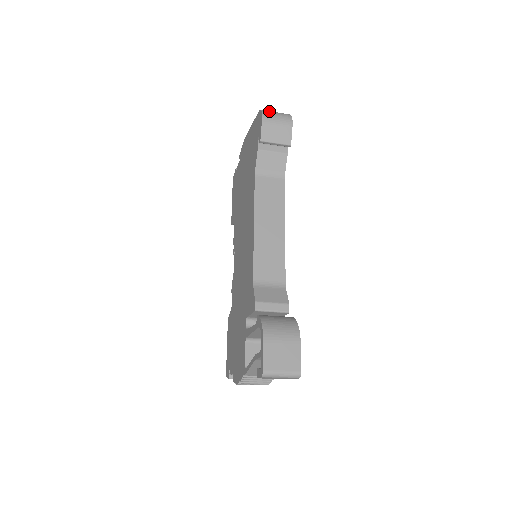
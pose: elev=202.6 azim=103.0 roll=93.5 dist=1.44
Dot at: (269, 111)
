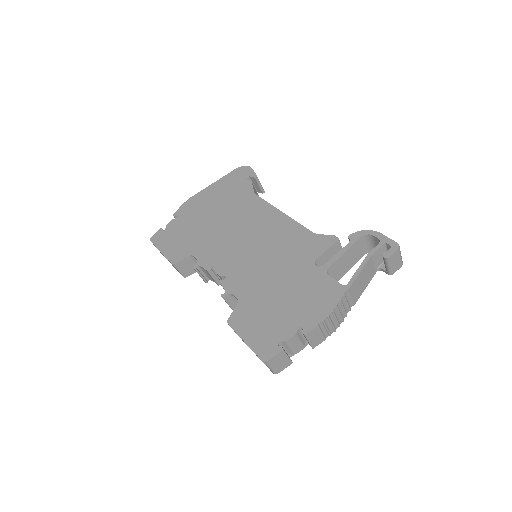
Dot at: occluded
